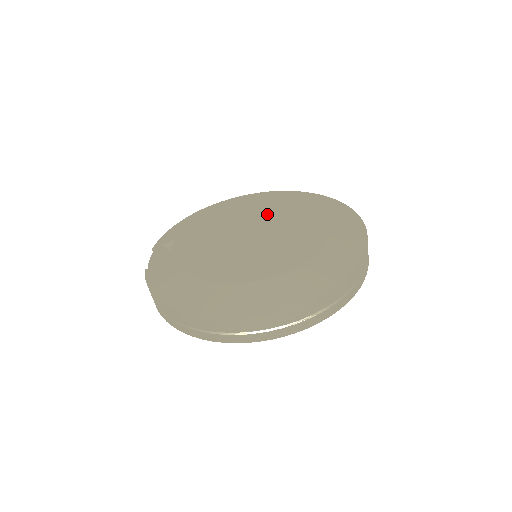
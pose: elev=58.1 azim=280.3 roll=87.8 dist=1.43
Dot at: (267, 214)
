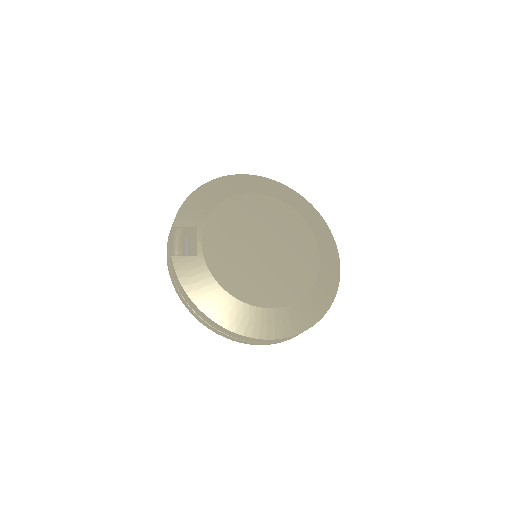
Dot at: (274, 222)
